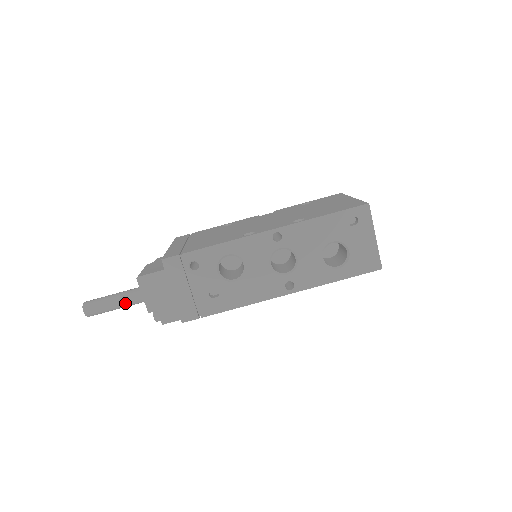
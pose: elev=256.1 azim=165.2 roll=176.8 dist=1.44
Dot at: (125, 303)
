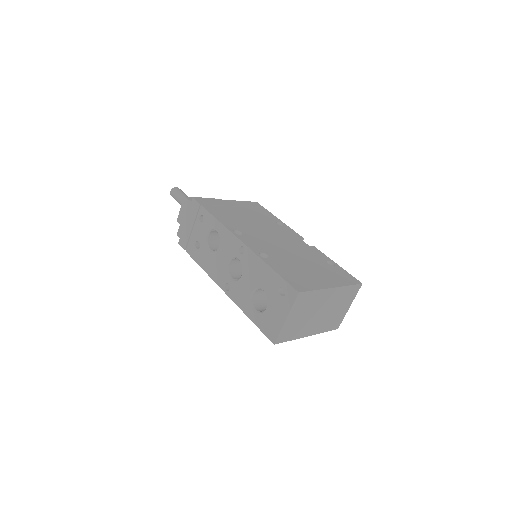
Dot at: occluded
